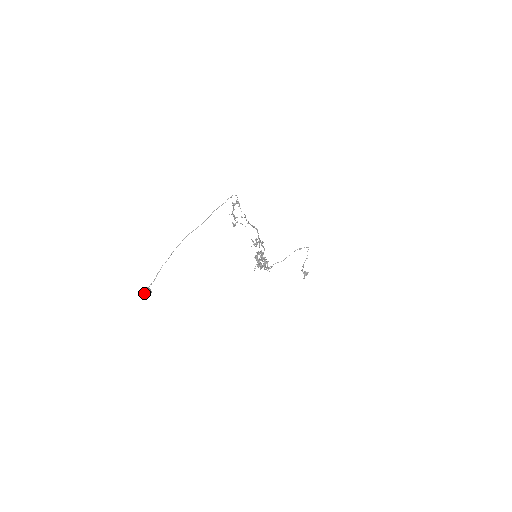
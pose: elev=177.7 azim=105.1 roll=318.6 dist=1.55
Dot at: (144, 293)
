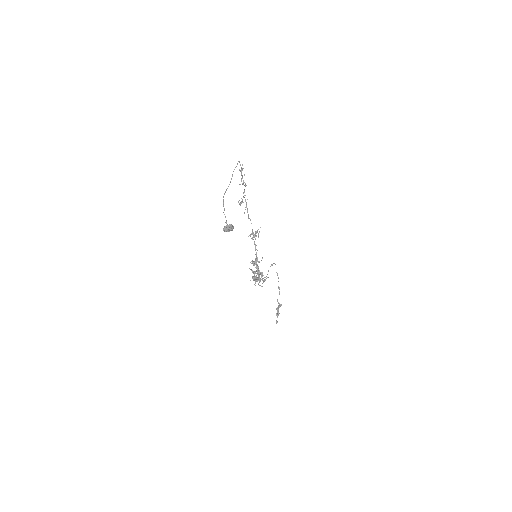
Dot at: (230, 224)
